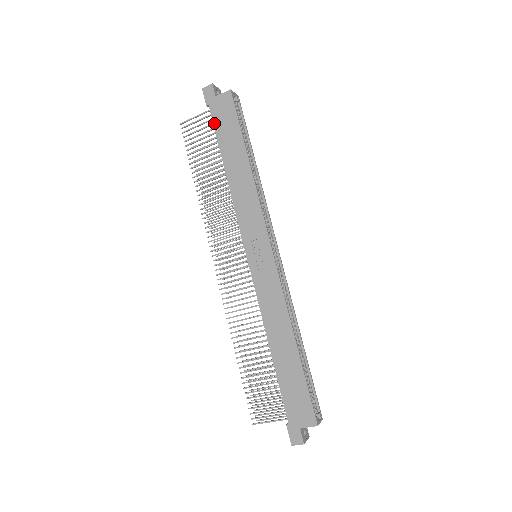
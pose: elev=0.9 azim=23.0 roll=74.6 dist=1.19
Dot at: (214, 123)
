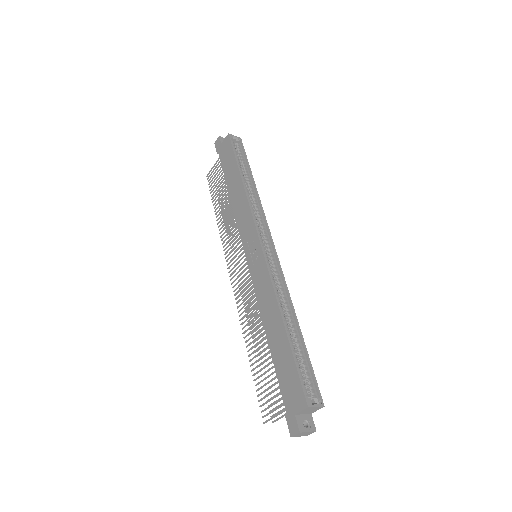
Dot at: (221, 163)
